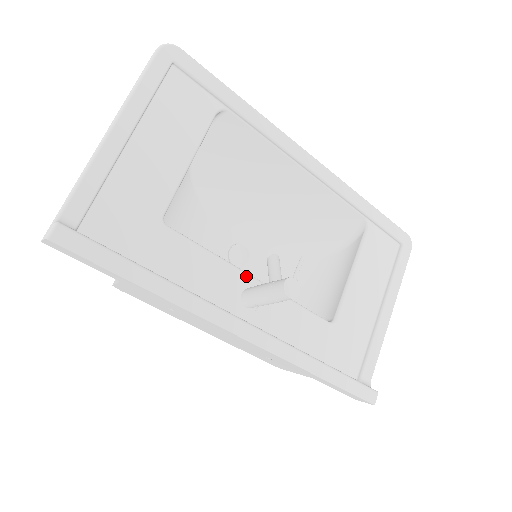
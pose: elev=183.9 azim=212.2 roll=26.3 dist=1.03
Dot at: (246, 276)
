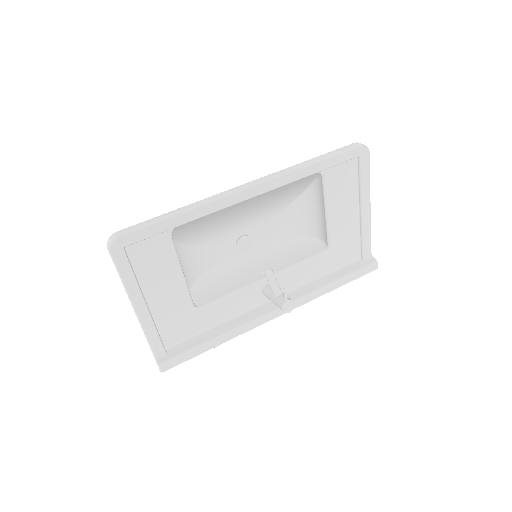
Dot at: (258, 284)
